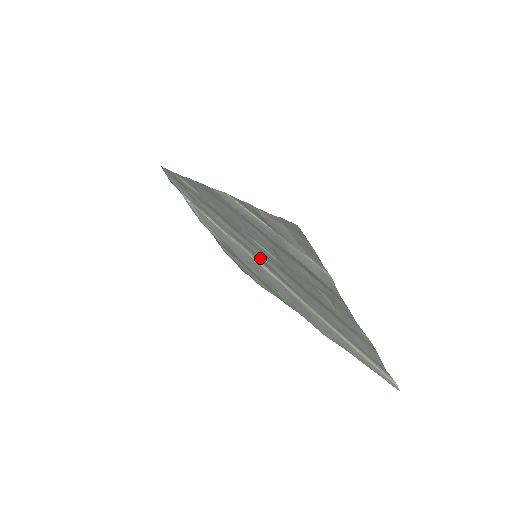
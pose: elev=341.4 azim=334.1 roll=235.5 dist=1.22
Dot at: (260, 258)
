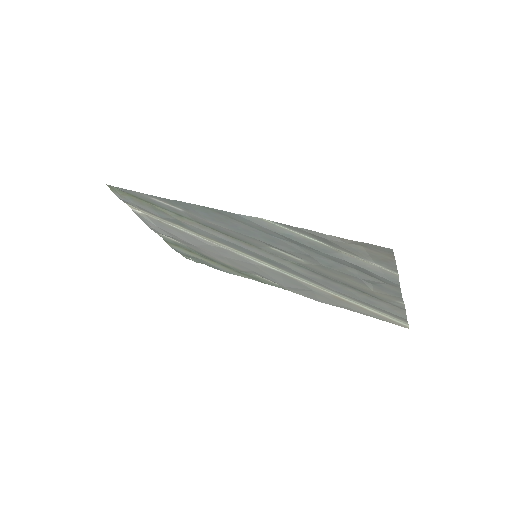
Dot at: (265, 258)
